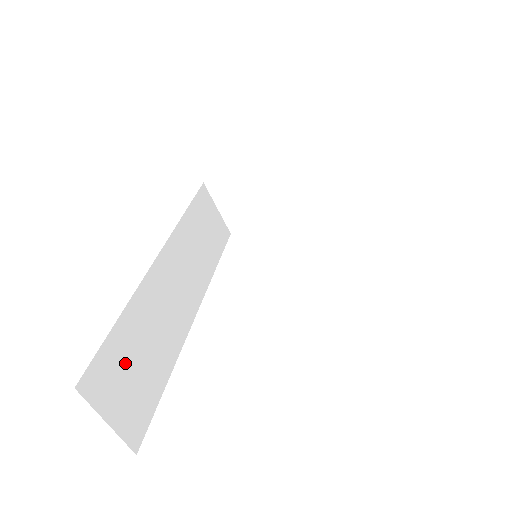
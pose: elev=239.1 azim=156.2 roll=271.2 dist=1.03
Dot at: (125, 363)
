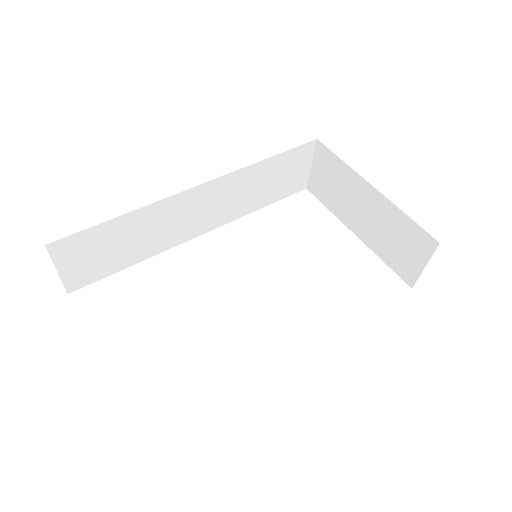
Dot at: (101, 244)
